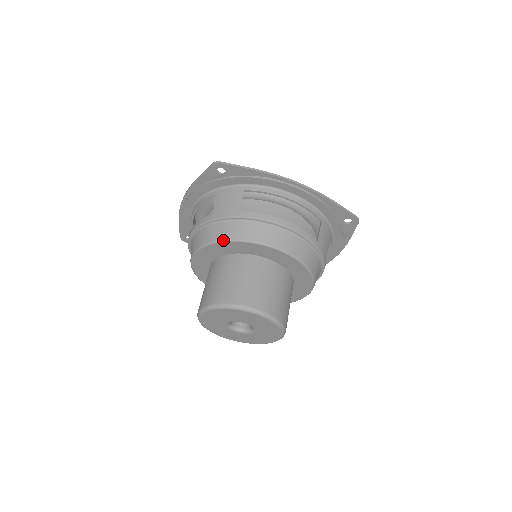
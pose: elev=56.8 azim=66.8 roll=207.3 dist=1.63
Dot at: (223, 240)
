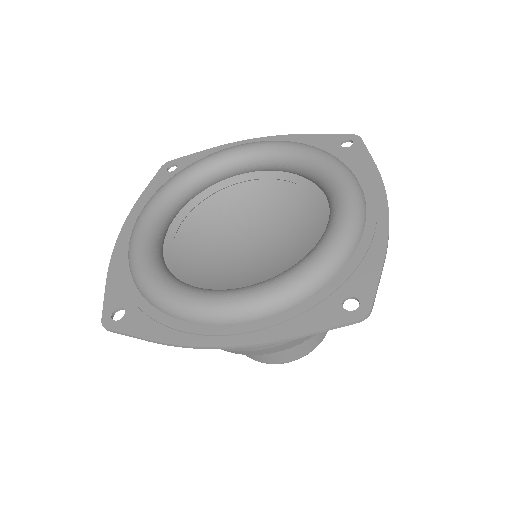
Dot at: occluded
